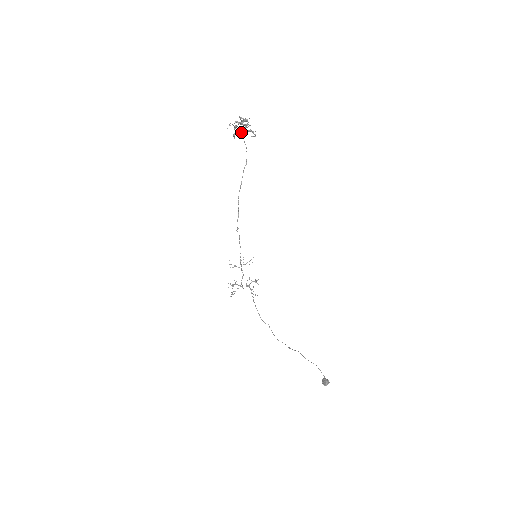
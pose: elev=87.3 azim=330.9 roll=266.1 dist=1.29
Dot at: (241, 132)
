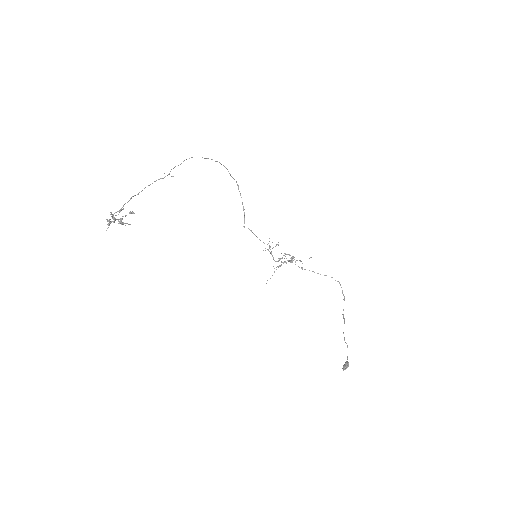
Dot at: occluded
